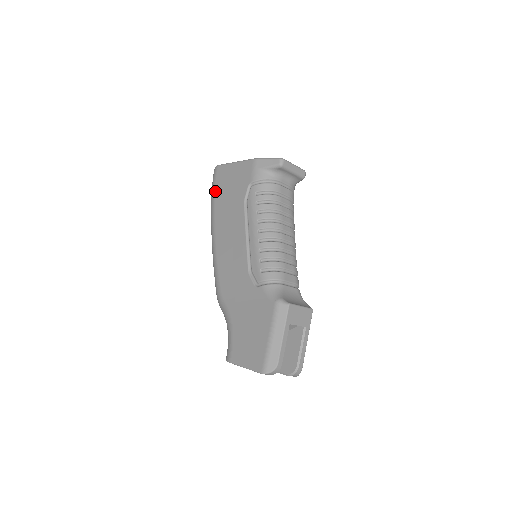
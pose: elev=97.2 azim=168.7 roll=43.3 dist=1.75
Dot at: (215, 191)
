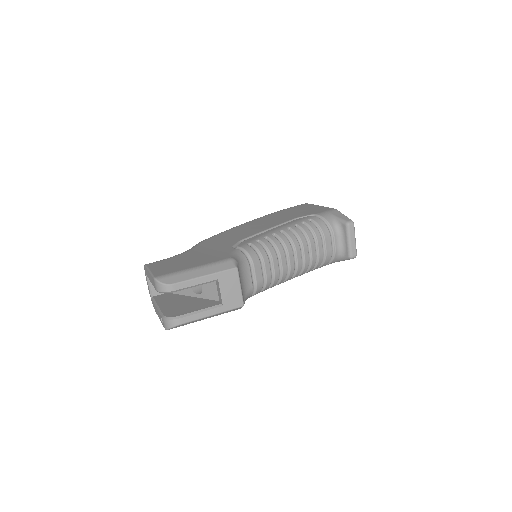
Dot at: (286, 209)
